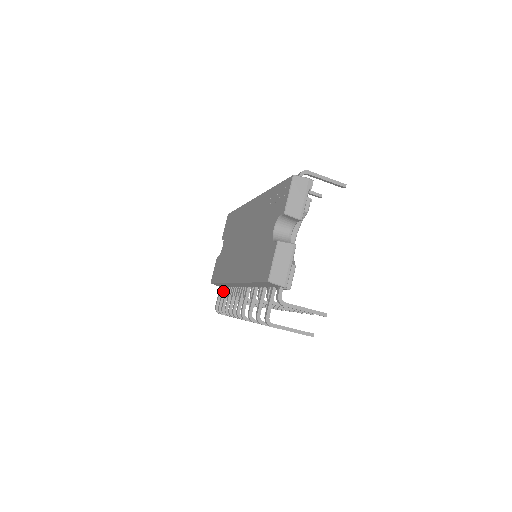
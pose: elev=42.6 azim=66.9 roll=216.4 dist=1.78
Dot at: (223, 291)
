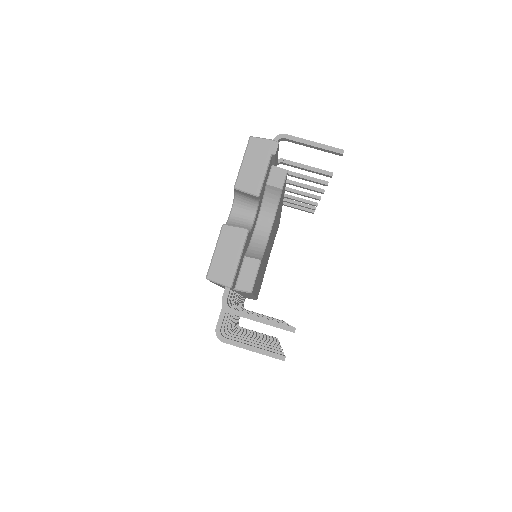
Dot at: occluded
